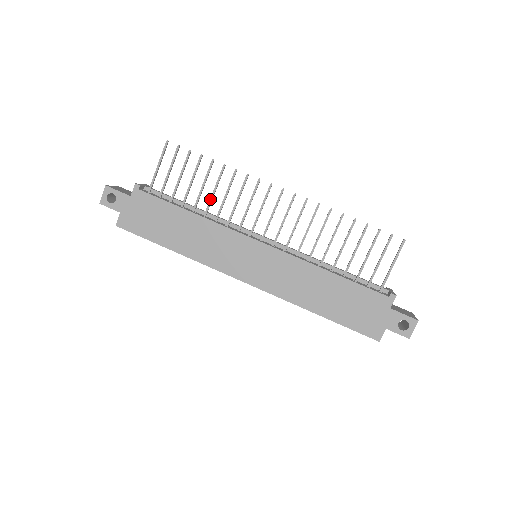
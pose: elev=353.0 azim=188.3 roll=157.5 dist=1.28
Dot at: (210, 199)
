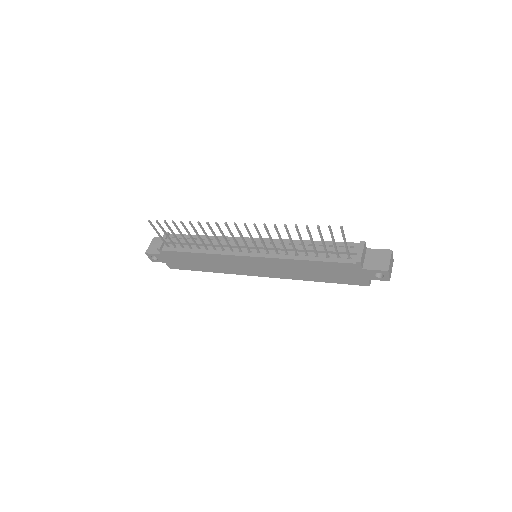
Dot at: (201, 241)
